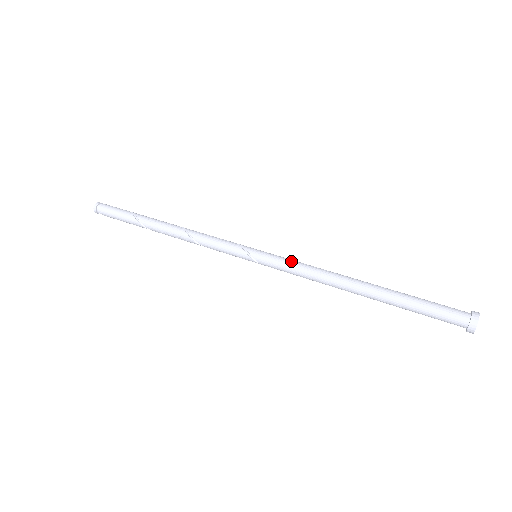
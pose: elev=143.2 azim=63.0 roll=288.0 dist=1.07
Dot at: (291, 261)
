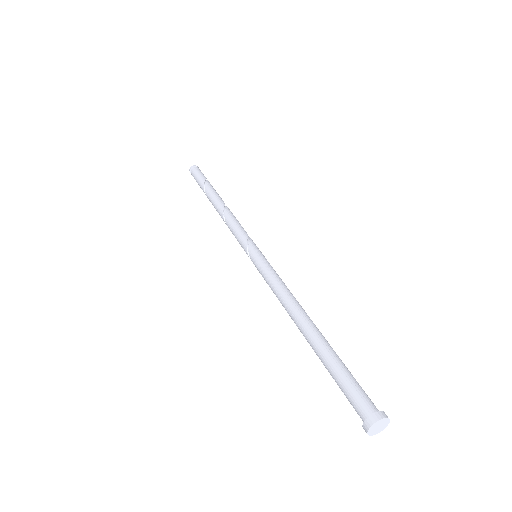
Dot at: (270, 274)
